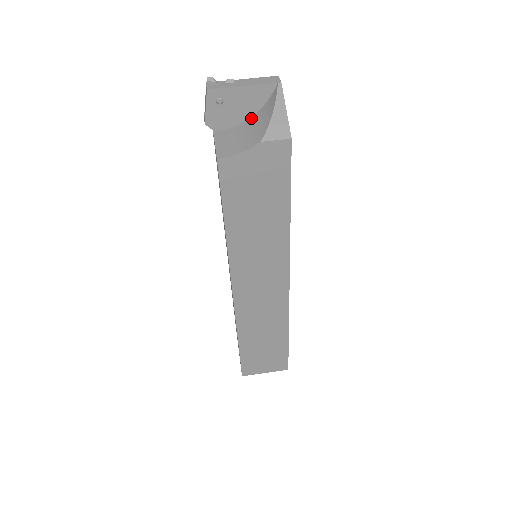
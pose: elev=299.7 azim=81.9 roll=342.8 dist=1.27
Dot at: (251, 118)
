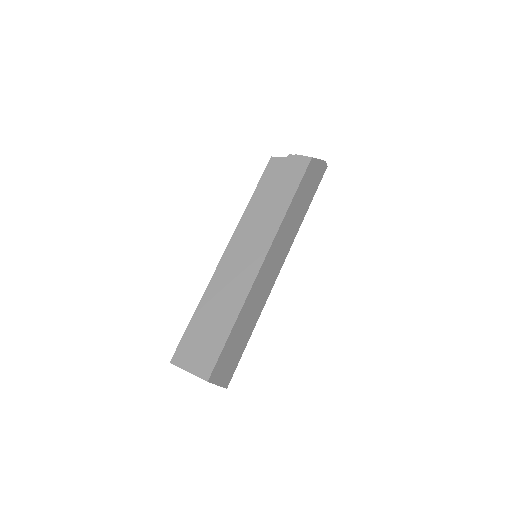
Dot at: occluded
